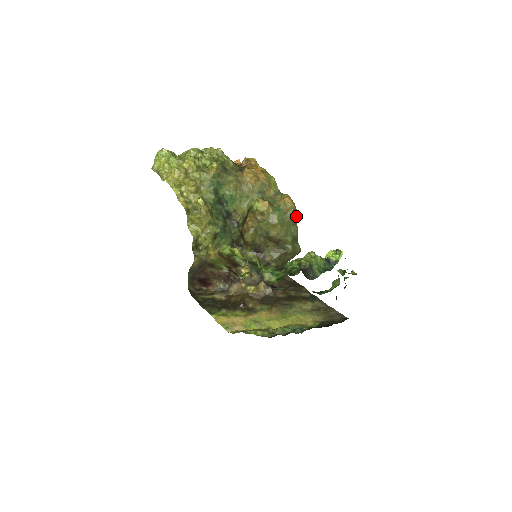
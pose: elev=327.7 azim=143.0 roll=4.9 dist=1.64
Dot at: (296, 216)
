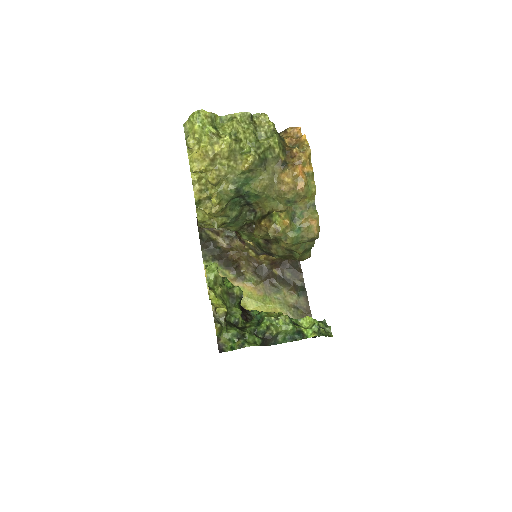
Dot at: occluded
